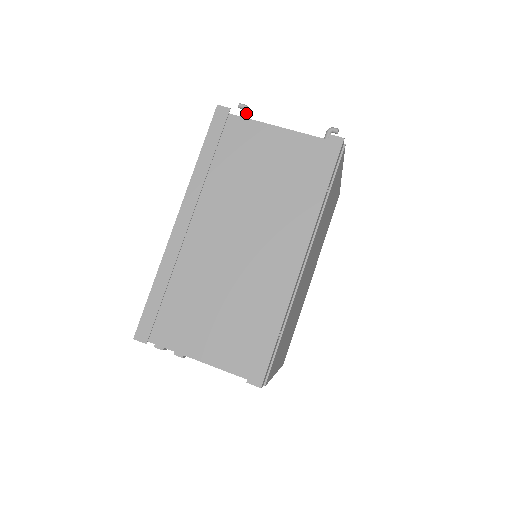
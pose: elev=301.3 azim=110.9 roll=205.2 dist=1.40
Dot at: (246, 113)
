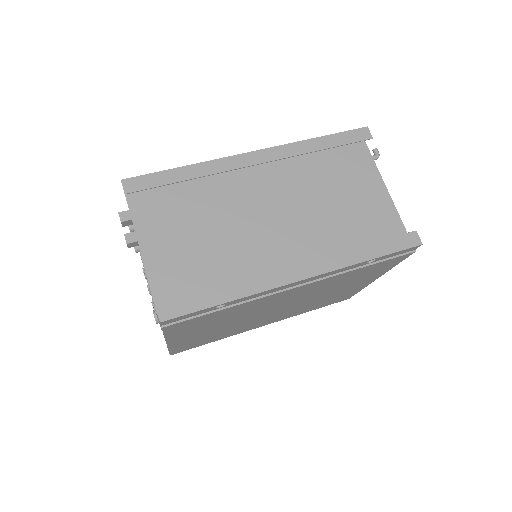
Dot at: (374, 158)
